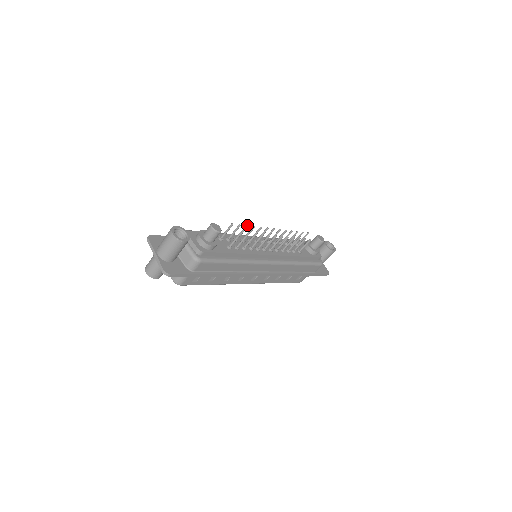
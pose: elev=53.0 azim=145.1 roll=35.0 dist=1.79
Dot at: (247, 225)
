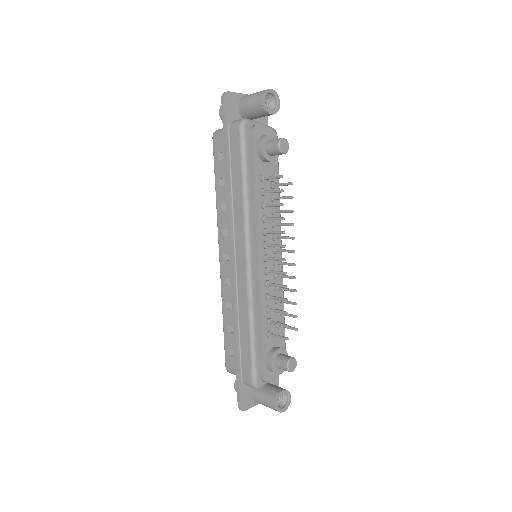
Dot at: occluded
